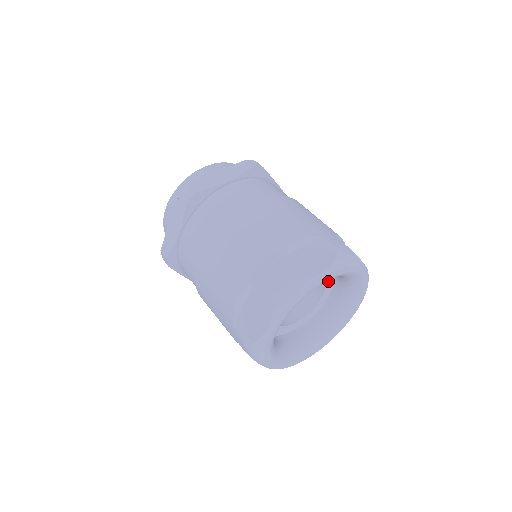
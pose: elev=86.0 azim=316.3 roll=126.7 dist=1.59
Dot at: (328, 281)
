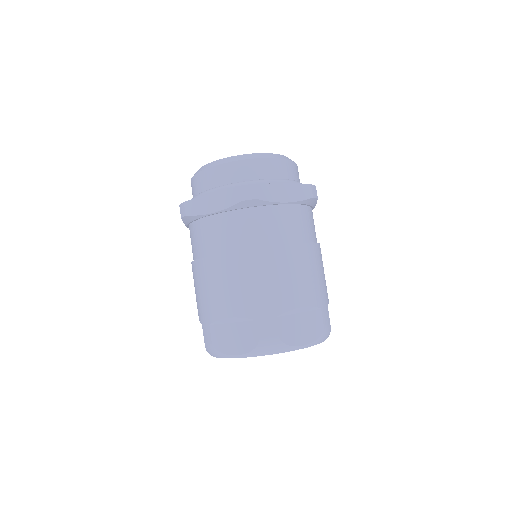
Dot at: occluded
